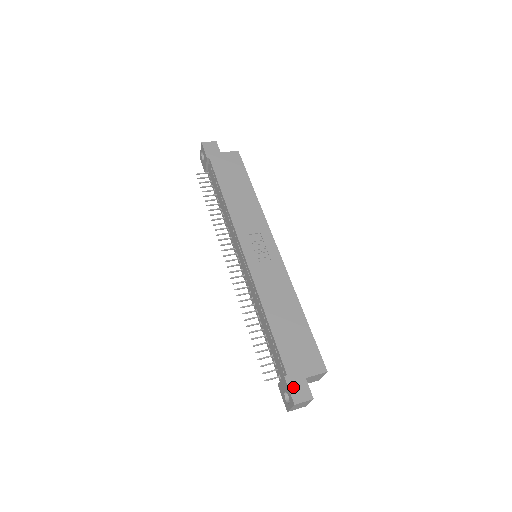
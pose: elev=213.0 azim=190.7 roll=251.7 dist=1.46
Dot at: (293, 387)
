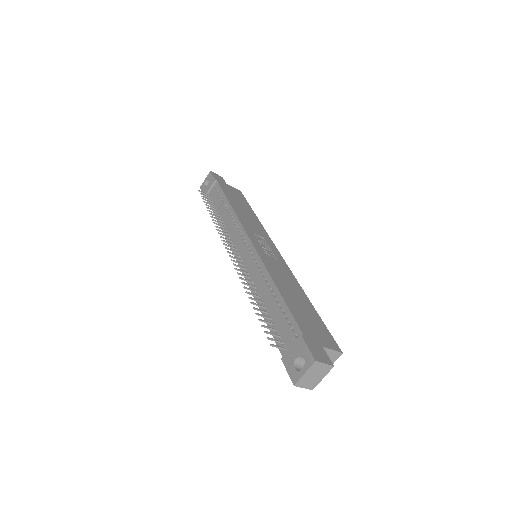
Dot at: (312, 347)
